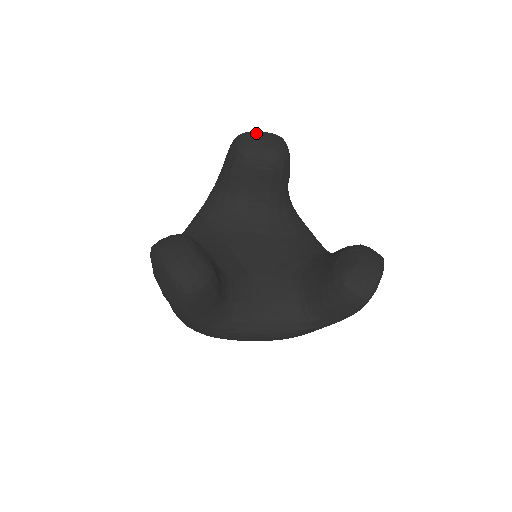
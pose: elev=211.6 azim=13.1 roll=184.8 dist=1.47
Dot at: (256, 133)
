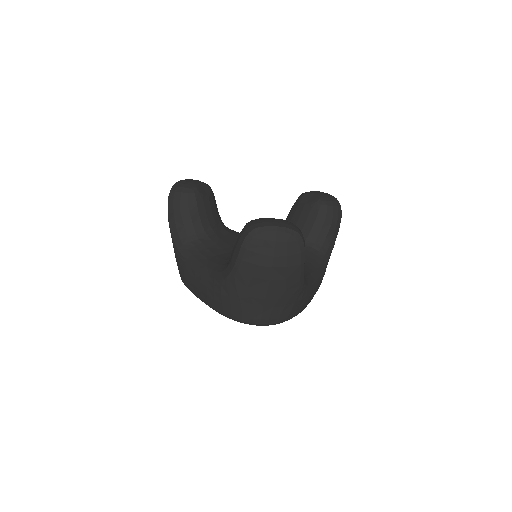
Dot at: occluded
